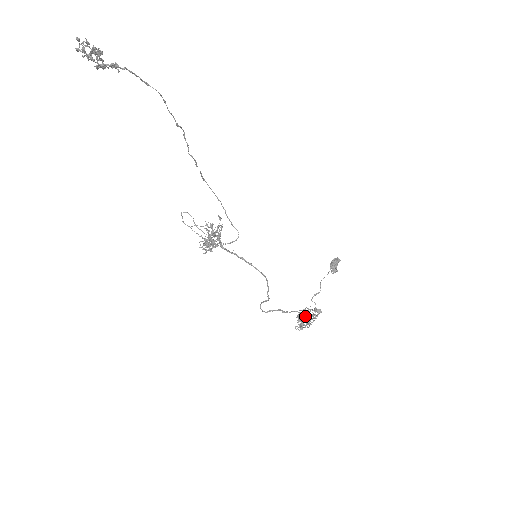
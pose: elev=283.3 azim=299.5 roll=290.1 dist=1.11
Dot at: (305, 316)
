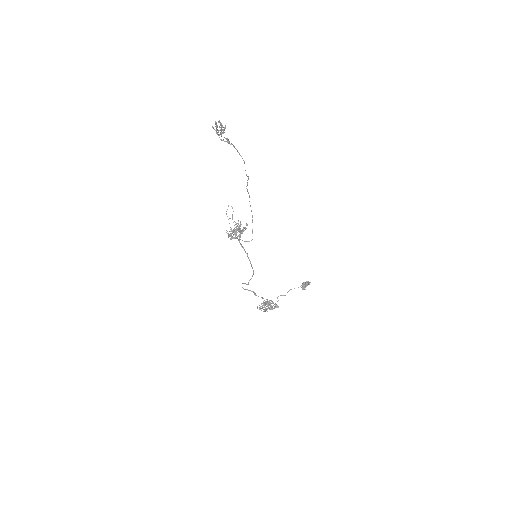
Dot at: (267, 304)
